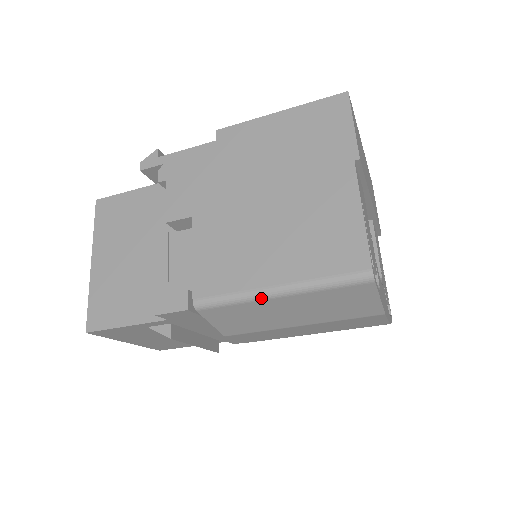
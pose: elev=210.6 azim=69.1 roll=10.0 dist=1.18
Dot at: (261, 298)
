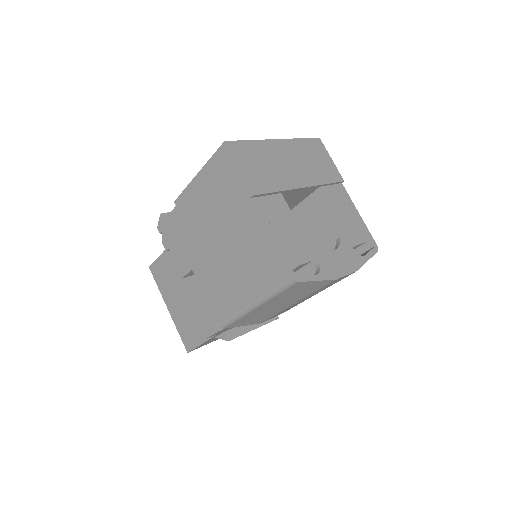
Dot at: (248, 312)
